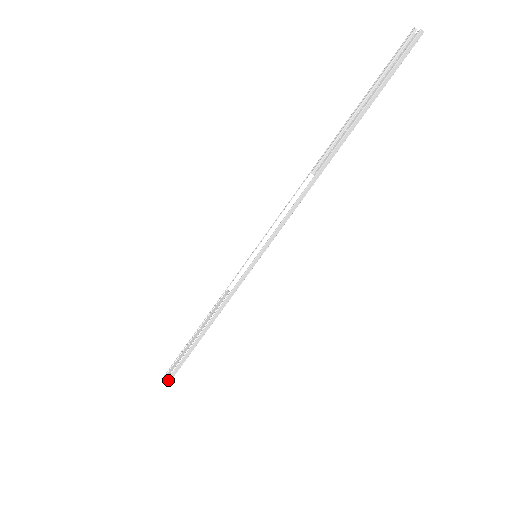
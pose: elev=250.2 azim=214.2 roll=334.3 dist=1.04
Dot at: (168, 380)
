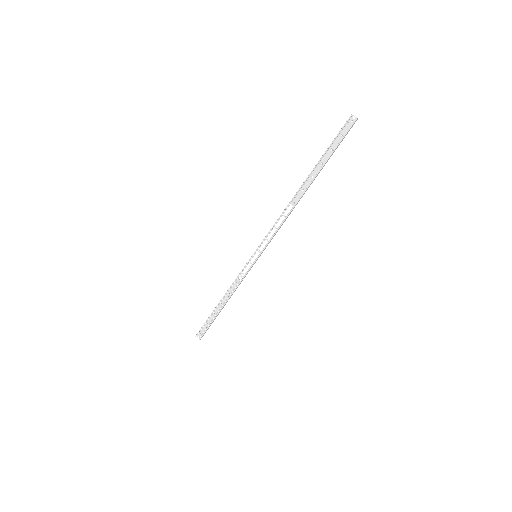
Dot at: occluded
